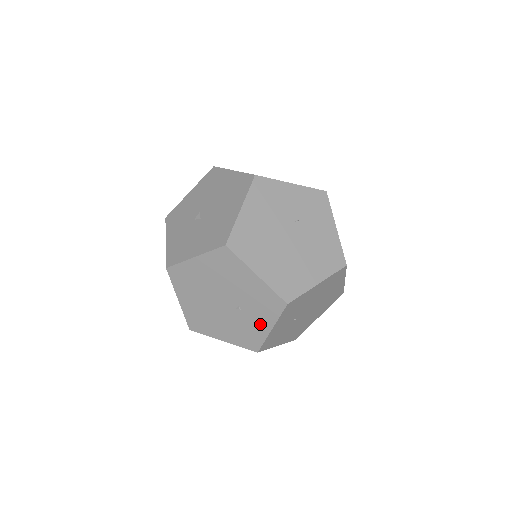
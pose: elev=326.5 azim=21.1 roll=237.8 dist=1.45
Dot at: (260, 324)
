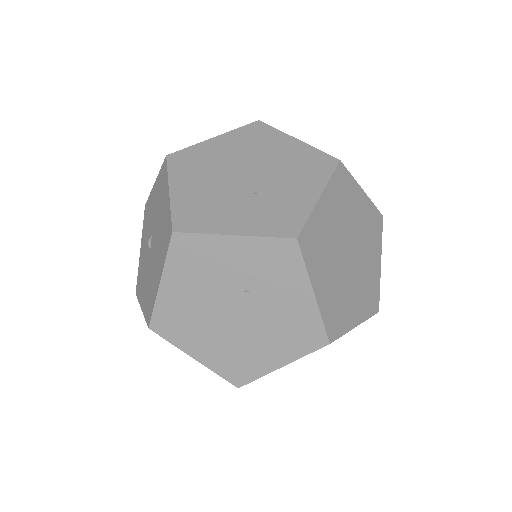
Dot at: occluded
